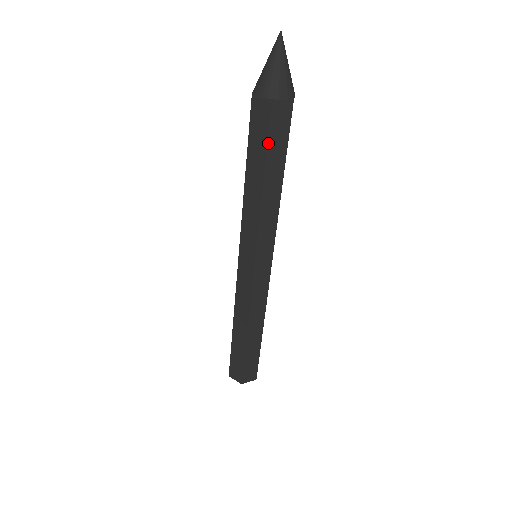
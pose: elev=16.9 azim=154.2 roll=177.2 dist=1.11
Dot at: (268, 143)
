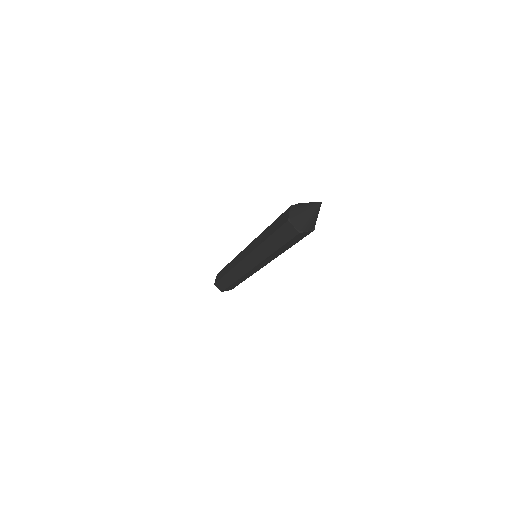
Dot at: (301, 239)
